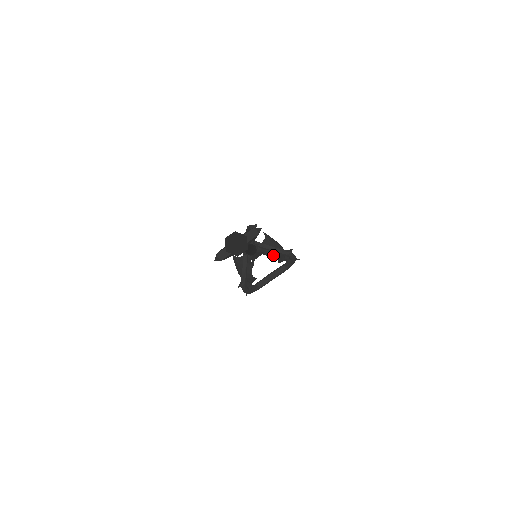
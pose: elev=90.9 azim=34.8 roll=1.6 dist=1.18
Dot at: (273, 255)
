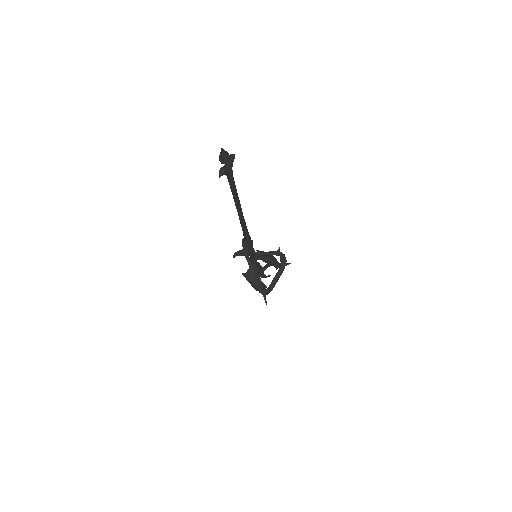
Dot at: (269, 261)
